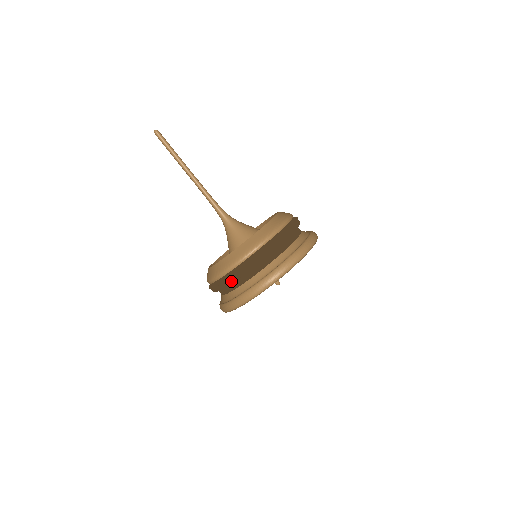
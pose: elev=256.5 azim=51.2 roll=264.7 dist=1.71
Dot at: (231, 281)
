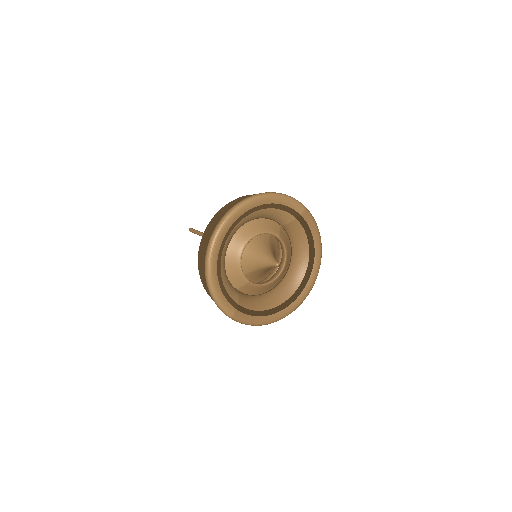
Dot at: (202, 248)
